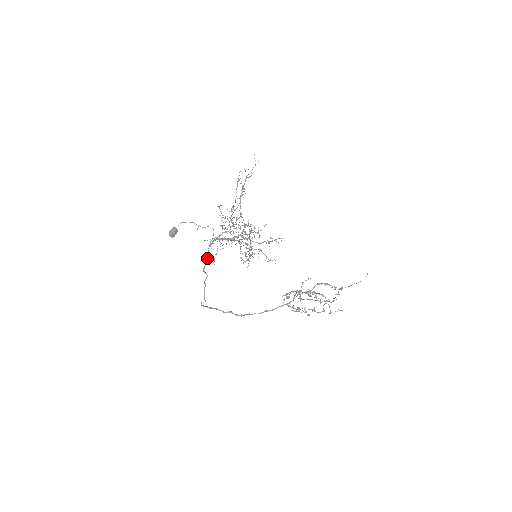
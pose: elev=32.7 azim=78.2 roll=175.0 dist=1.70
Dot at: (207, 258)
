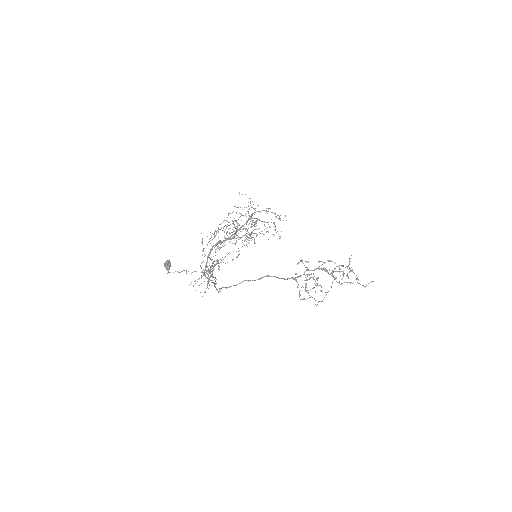
Dot at: occluded
